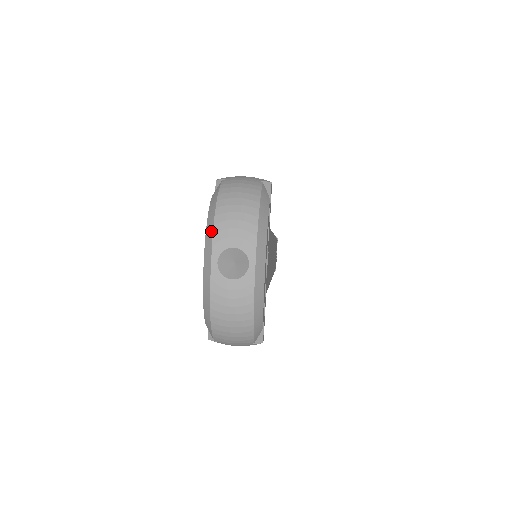
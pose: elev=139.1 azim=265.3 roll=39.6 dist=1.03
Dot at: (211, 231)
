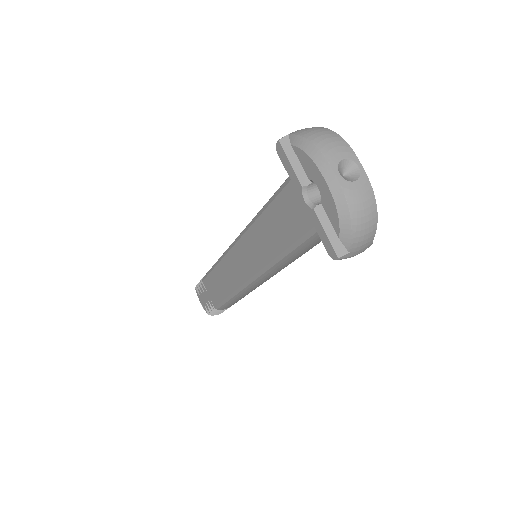
Dot at: (320, 156)
